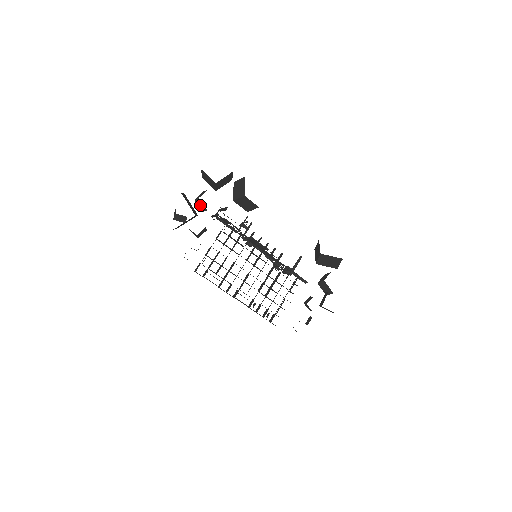
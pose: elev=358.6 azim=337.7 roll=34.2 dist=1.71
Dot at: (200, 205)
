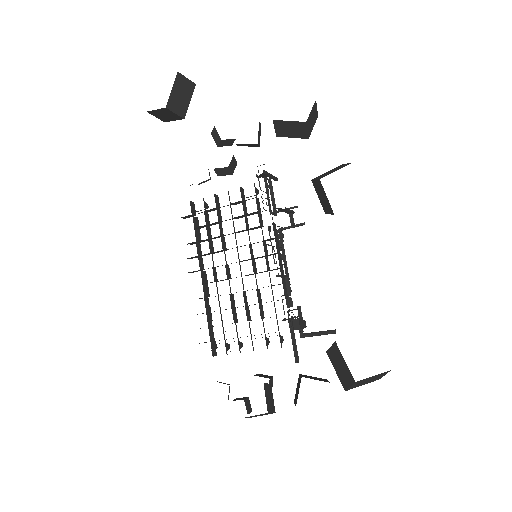
Dot at: occluded
